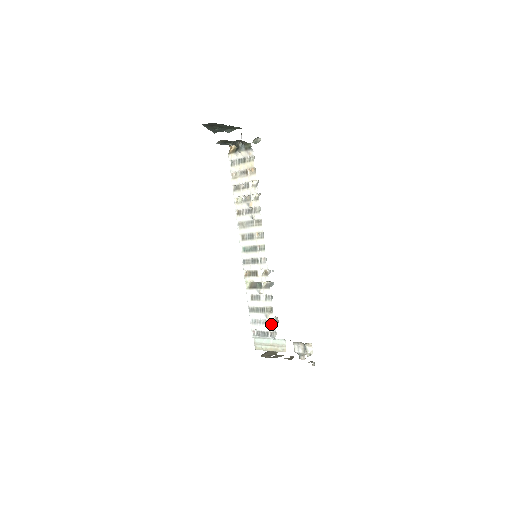
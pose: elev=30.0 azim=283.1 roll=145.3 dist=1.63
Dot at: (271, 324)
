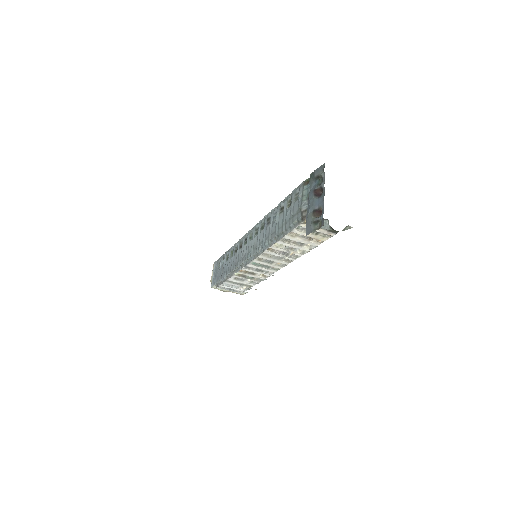
Dot at: (243, 289)
